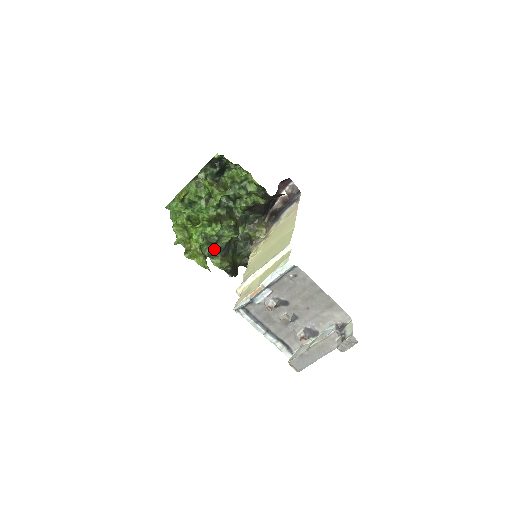
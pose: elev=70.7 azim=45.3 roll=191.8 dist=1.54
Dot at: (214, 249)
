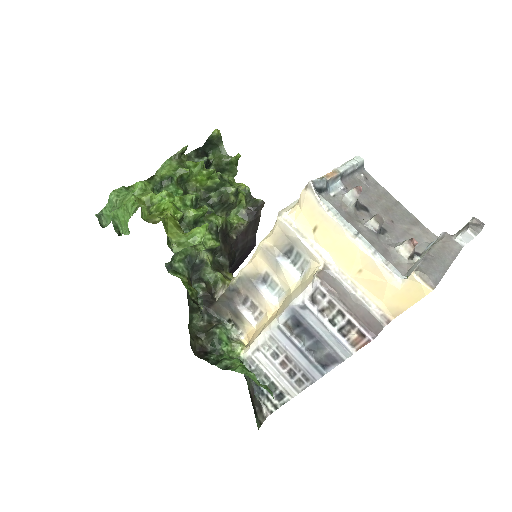
Dot at: (182, 256)
